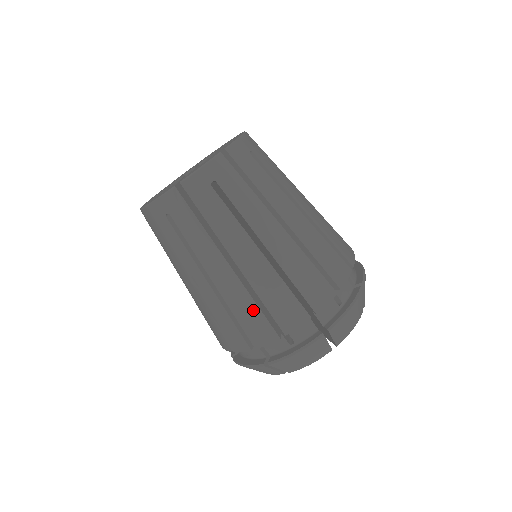
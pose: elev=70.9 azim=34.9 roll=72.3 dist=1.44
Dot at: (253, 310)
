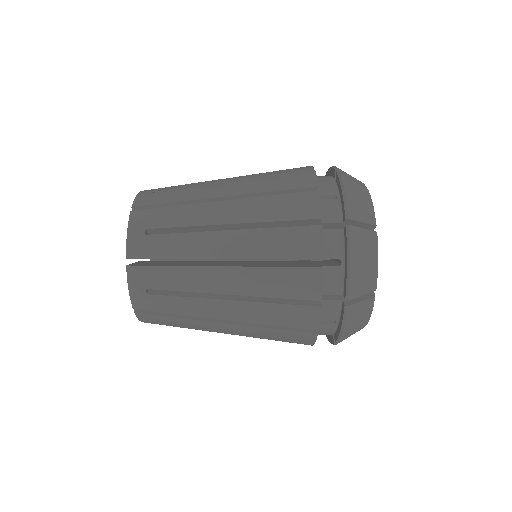
Dot at: (278, 274)
